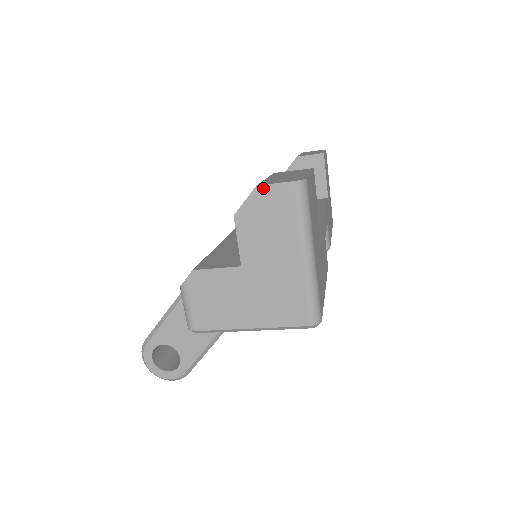
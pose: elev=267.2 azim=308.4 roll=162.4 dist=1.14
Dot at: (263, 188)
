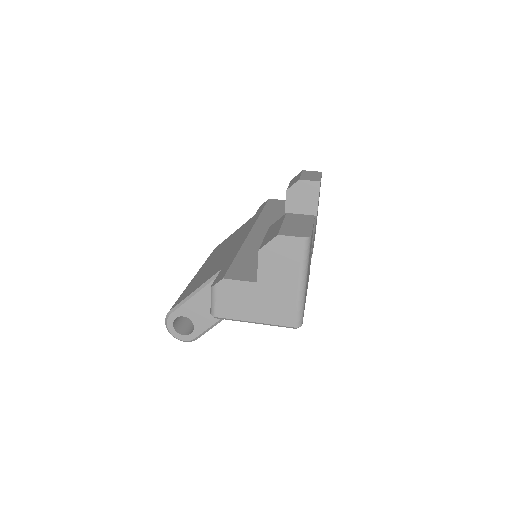
Dot at: (282, 237)
